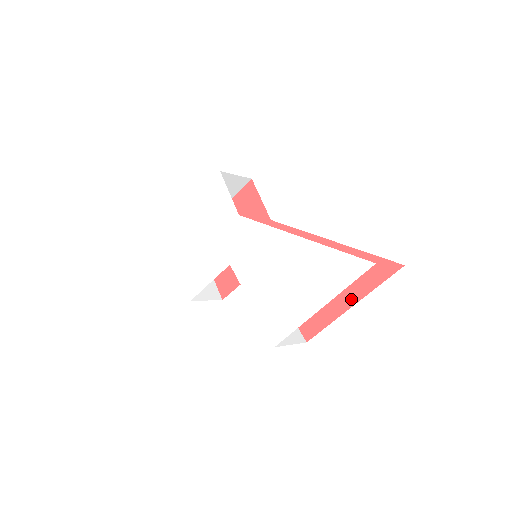
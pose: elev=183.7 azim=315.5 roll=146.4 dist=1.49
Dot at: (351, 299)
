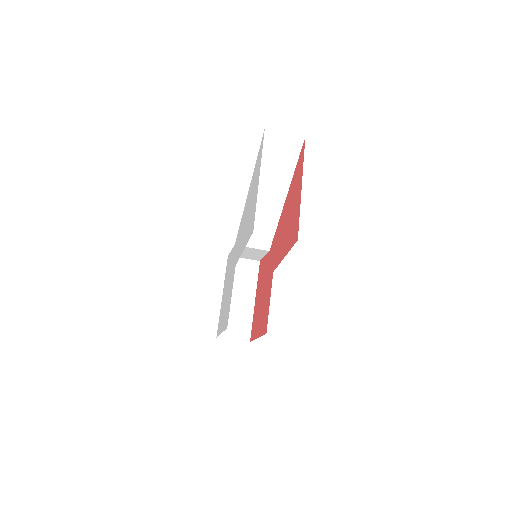
Dot at: (300, 186)
